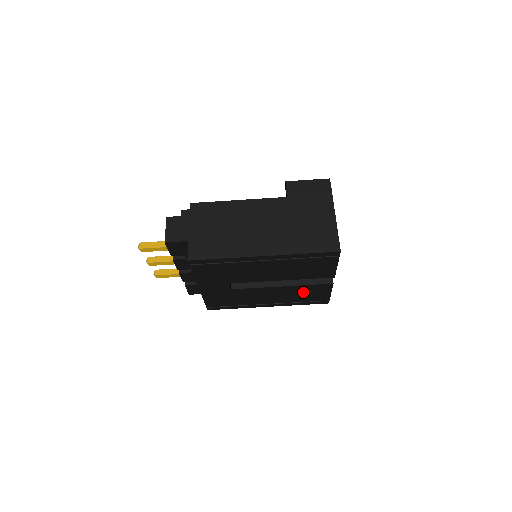
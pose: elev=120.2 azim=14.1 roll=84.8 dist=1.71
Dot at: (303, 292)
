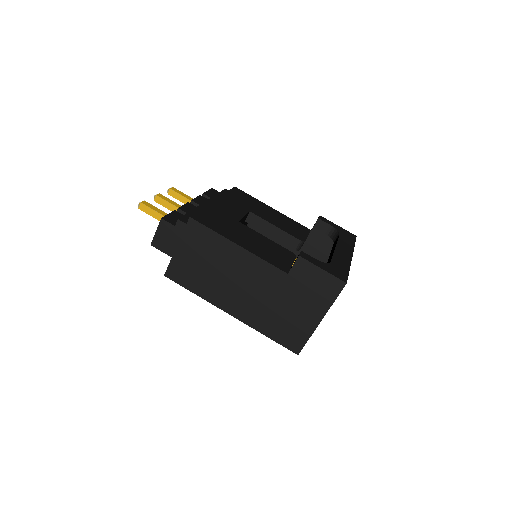
Dot at: occluded
